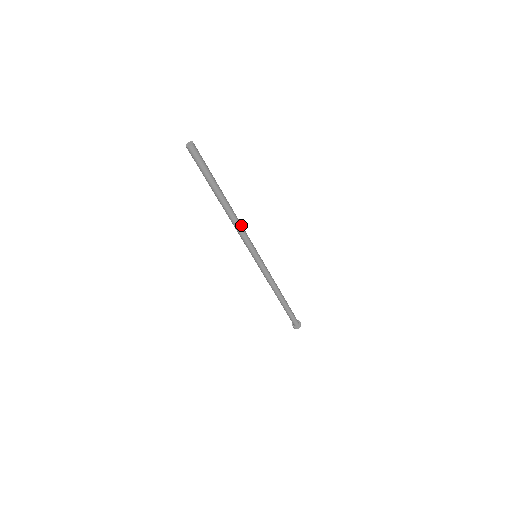
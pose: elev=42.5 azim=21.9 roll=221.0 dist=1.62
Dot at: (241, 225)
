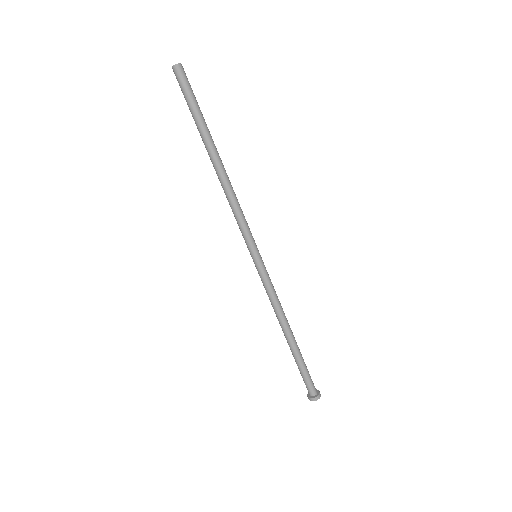
Dot at: (236, 199)
